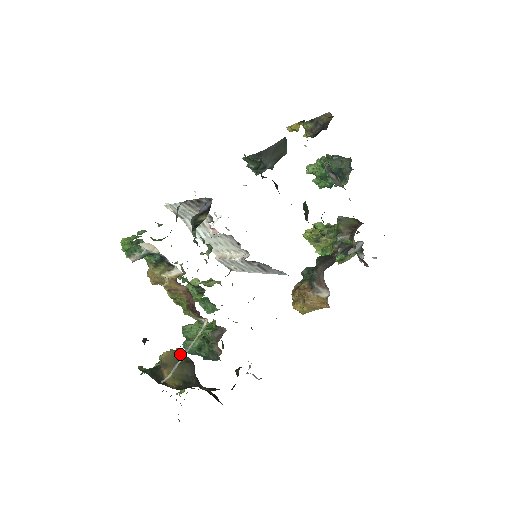
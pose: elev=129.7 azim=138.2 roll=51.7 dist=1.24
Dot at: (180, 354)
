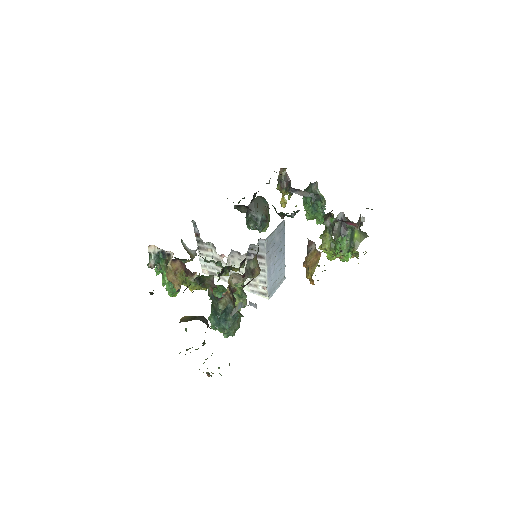
Dot at: (195, 316)
